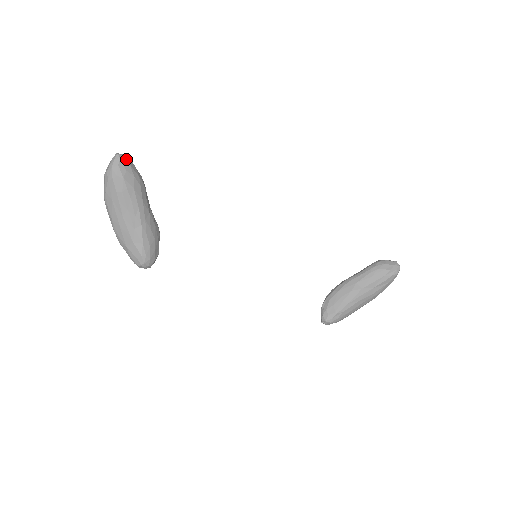
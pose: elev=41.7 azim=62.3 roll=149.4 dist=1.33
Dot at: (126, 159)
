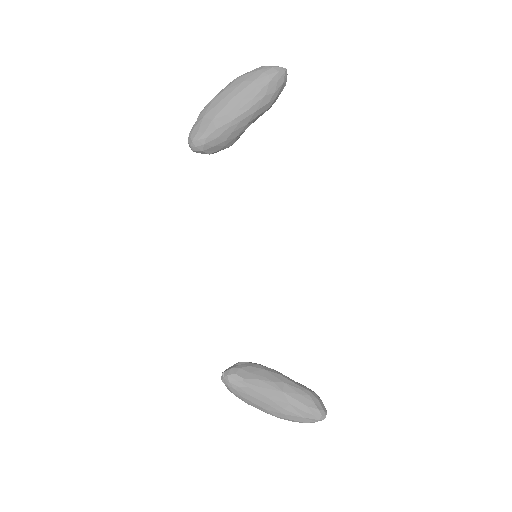
Dot at: (286, 78)
